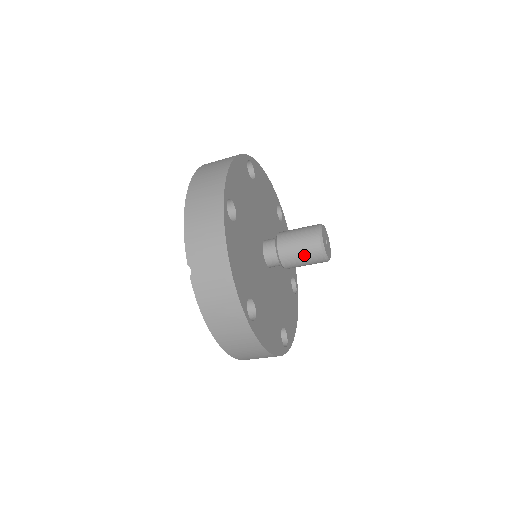
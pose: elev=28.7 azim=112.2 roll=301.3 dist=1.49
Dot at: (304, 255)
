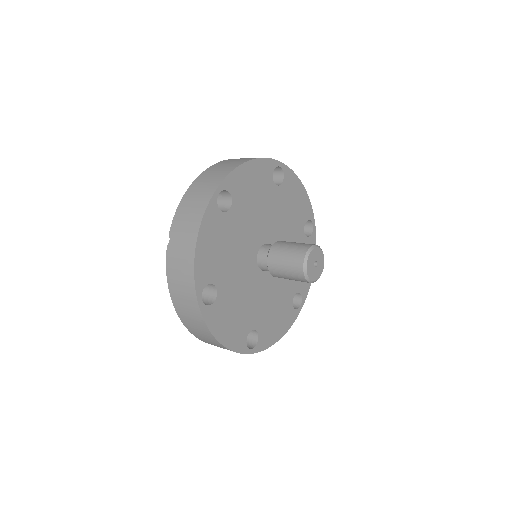
Dot at: (287, 268)
